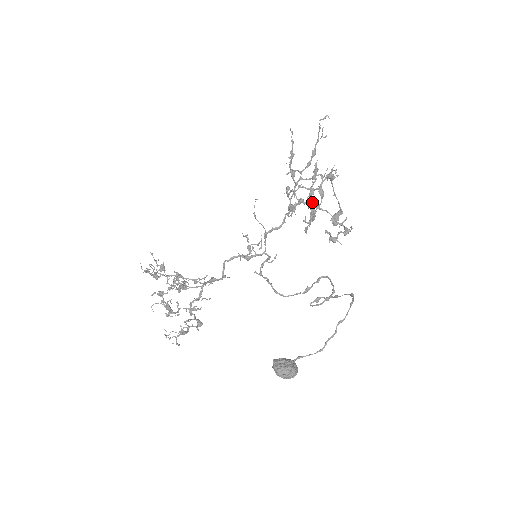
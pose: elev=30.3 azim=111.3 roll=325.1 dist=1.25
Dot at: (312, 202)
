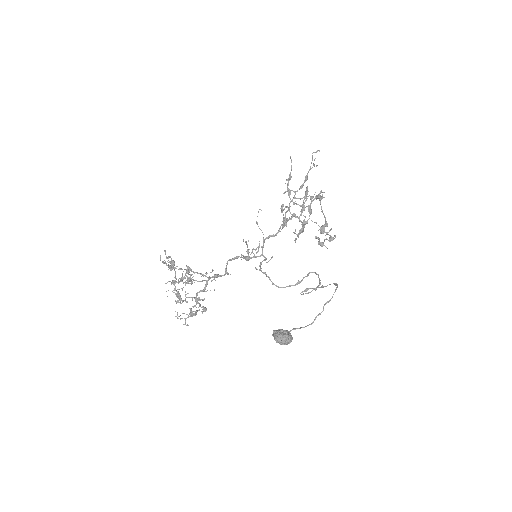
Dot at: occluded
